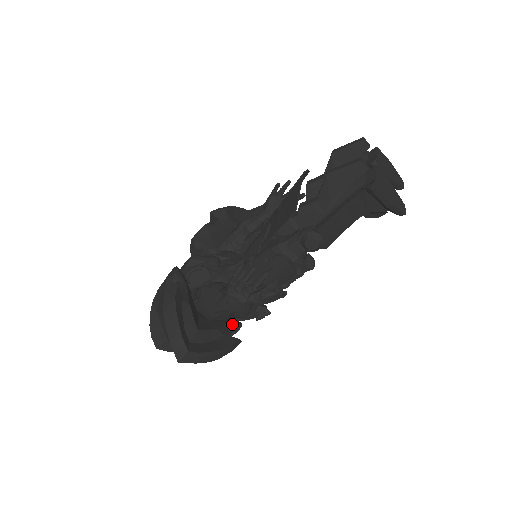
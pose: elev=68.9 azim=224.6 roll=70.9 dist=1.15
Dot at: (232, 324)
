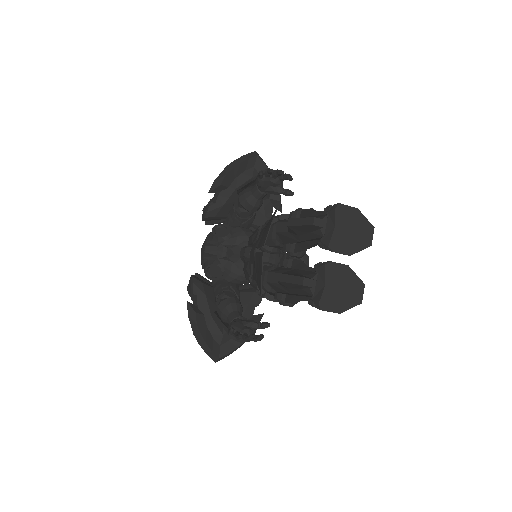
Dot at: (253, 302)
